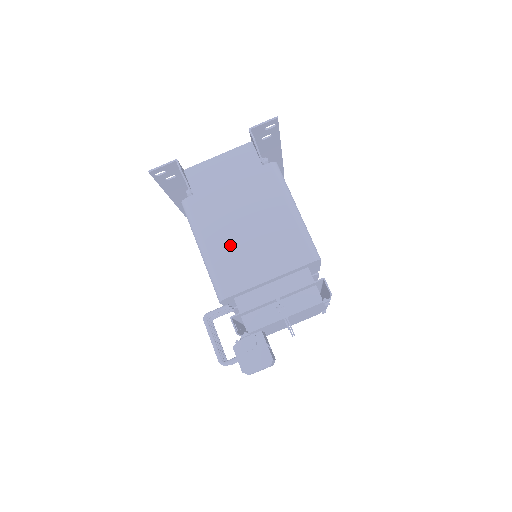
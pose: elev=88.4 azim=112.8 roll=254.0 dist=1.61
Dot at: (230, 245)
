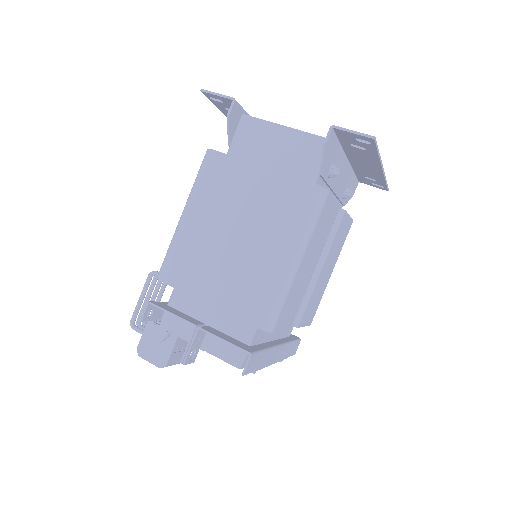
Dot at: (206, 235)
